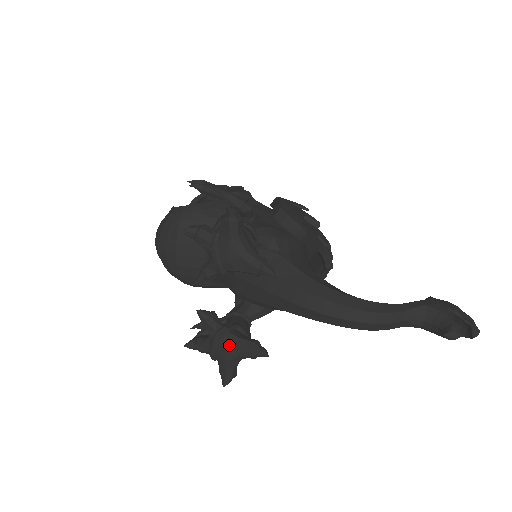
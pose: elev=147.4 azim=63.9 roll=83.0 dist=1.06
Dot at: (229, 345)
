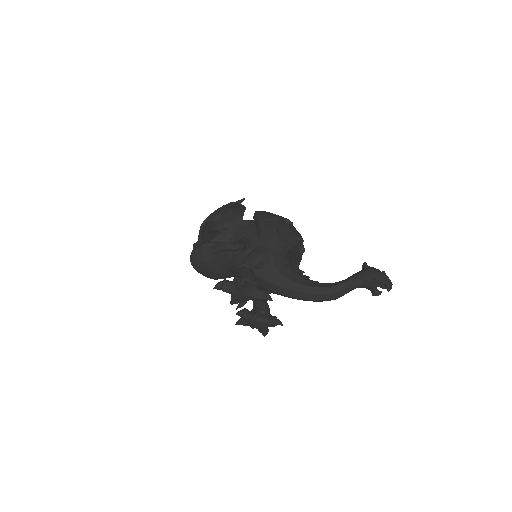
Dot at: (260, 324)
